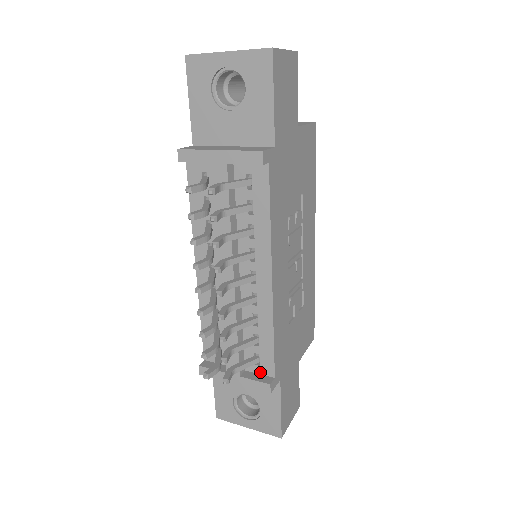
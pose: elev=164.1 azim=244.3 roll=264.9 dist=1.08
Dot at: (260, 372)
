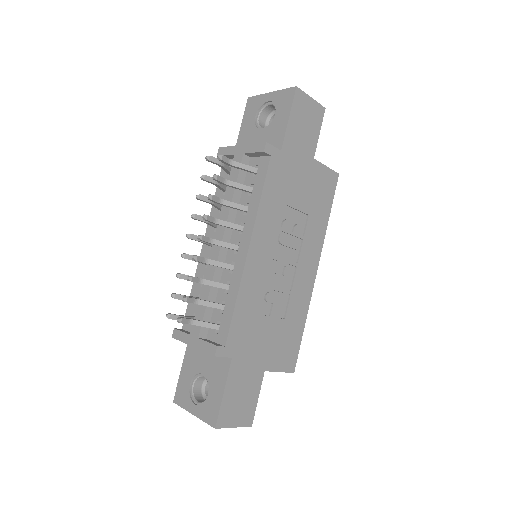
Dot at: (216, 340)
